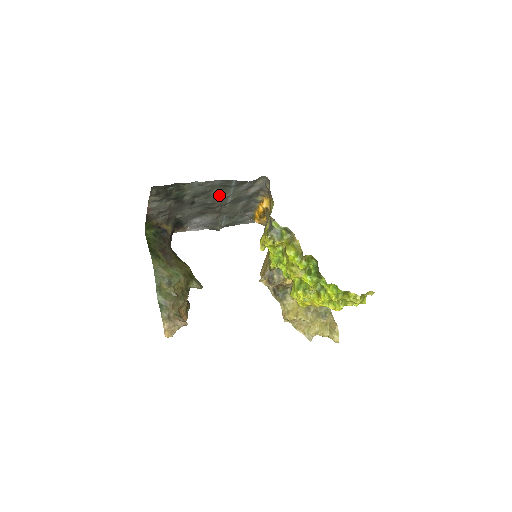
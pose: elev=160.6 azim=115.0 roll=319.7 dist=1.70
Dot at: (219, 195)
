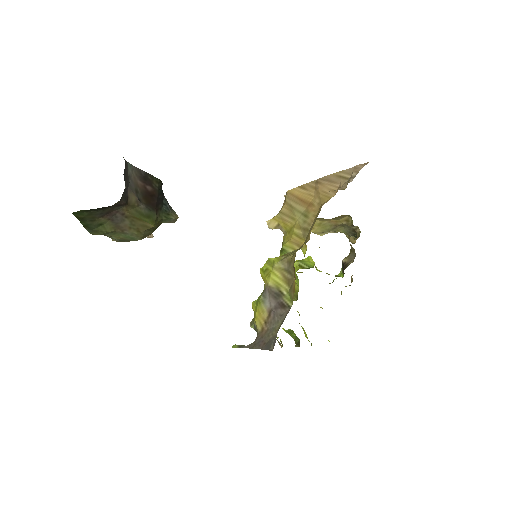
Dot at: occluded
